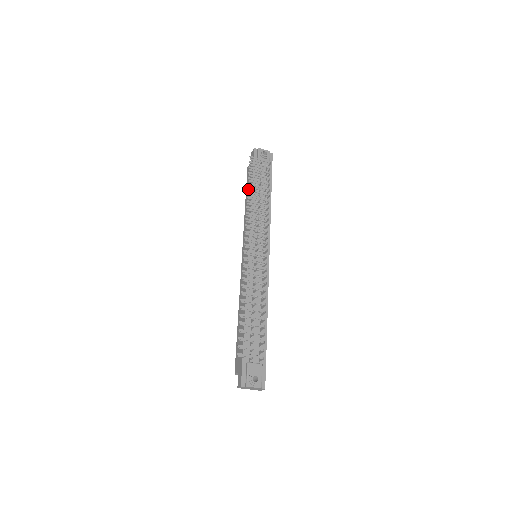
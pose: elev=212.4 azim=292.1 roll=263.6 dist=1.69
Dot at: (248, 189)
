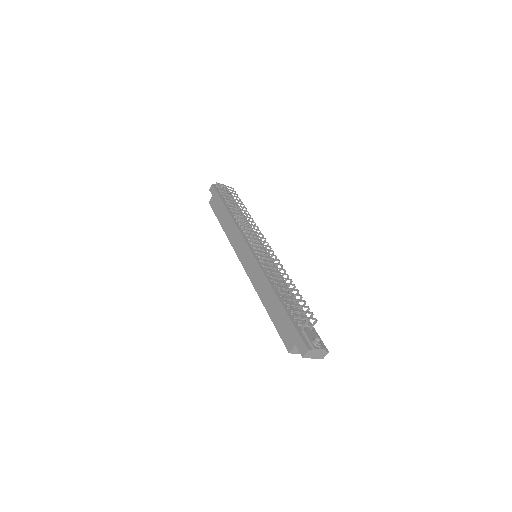
Dot at: (228, 203)
